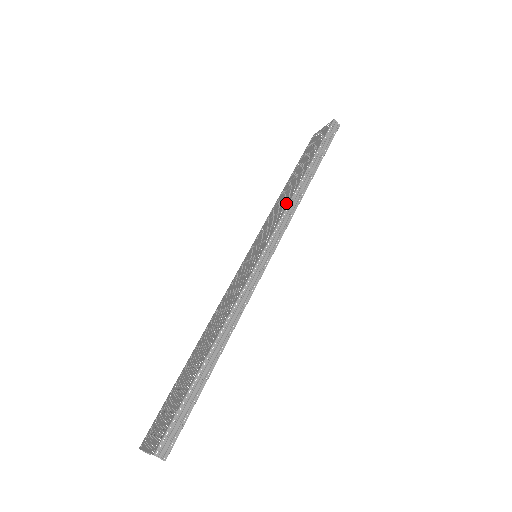
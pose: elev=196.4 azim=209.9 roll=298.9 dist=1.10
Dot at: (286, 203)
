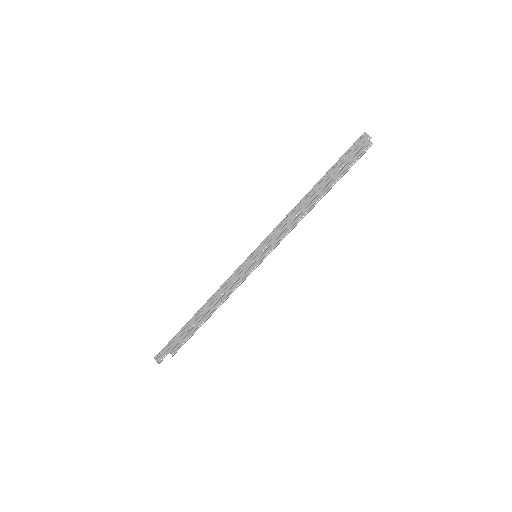
Dot at: (285, 218)
